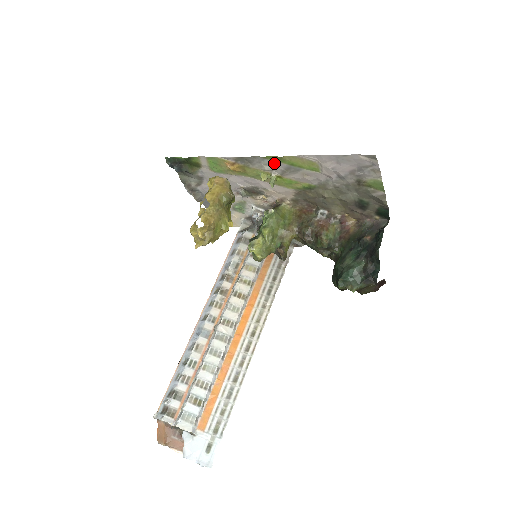
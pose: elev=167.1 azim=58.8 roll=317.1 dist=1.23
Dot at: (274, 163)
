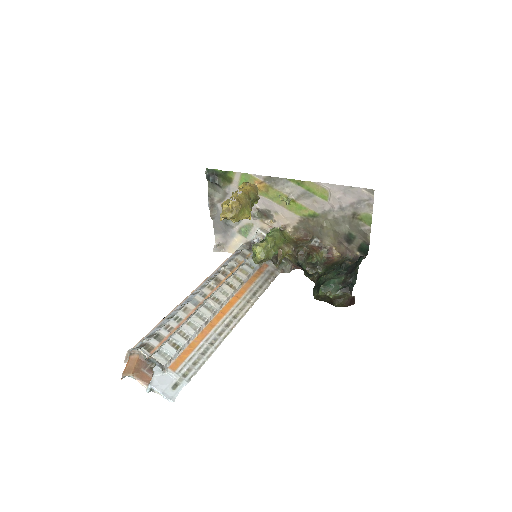
Dot at: (295, 186)
